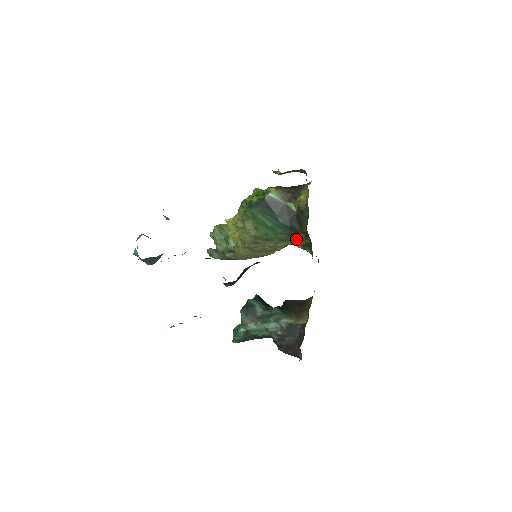
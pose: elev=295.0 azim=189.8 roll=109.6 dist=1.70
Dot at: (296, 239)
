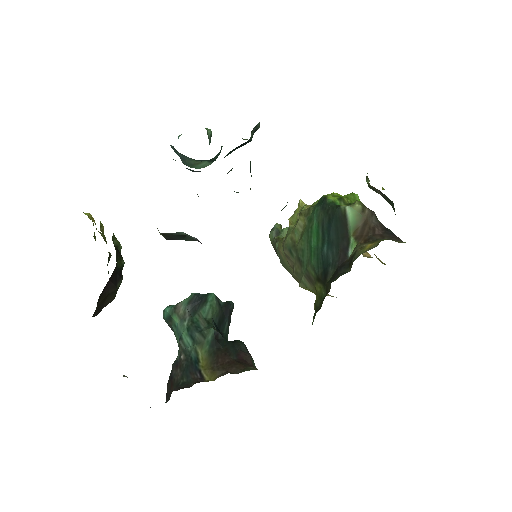
Dot at: (318, 291)
